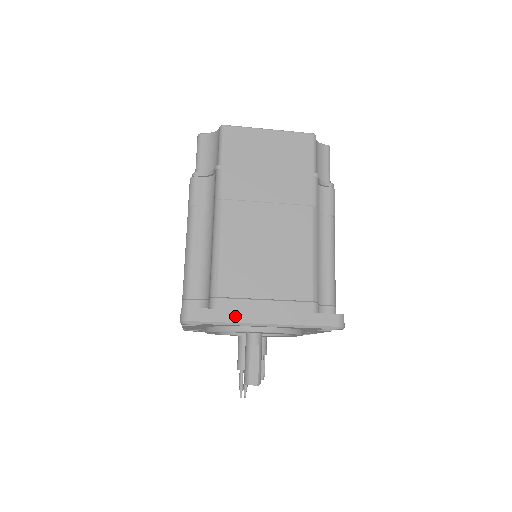
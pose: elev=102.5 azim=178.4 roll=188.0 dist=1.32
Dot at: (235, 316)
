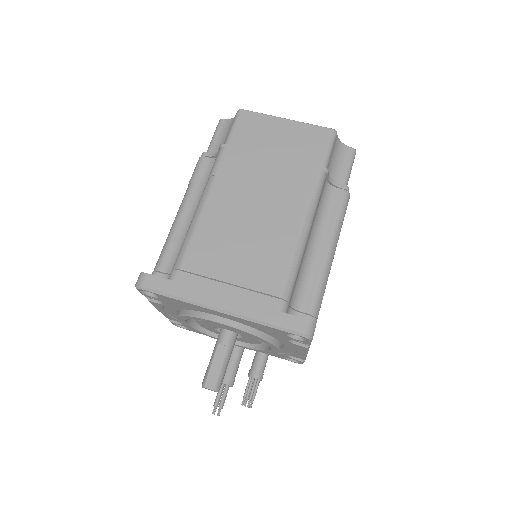
Dot at: (190, 293)
